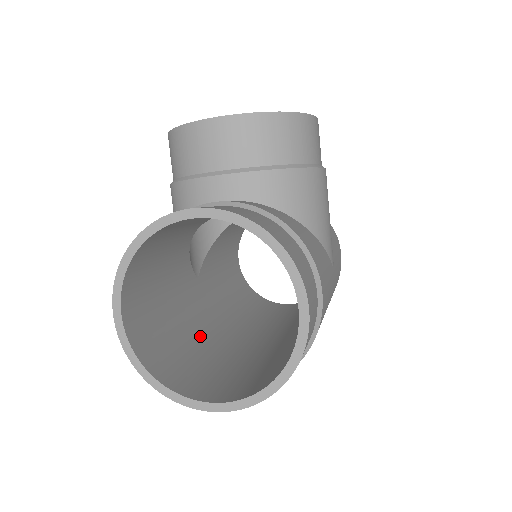
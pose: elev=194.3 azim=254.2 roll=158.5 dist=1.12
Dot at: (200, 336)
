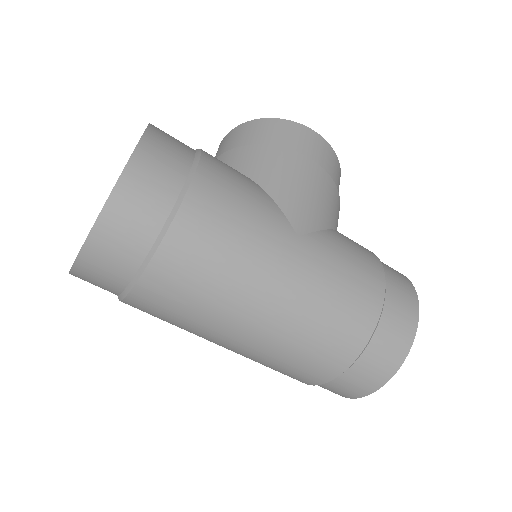
Dot at: occluded
